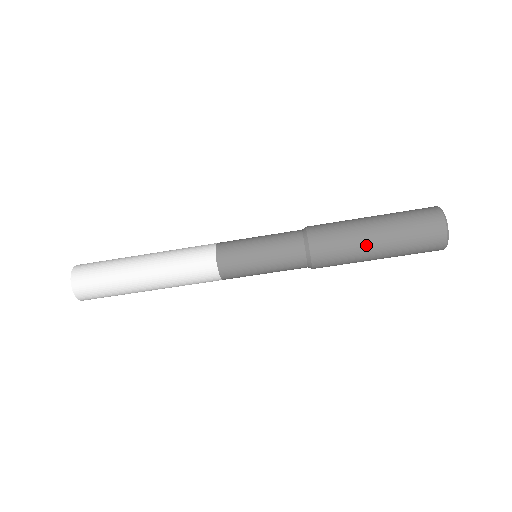
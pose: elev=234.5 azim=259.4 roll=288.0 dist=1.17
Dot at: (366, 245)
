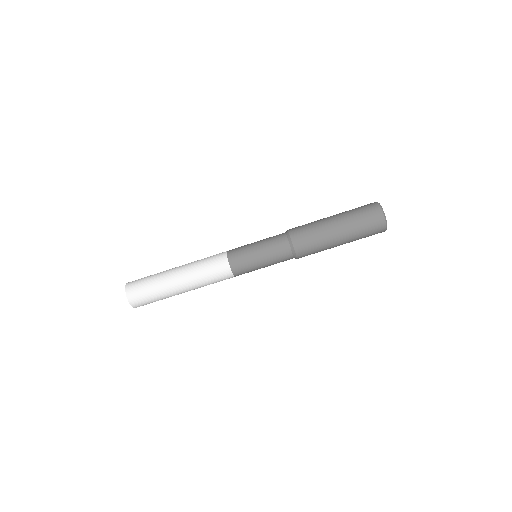
Dot at: (332, 240)
